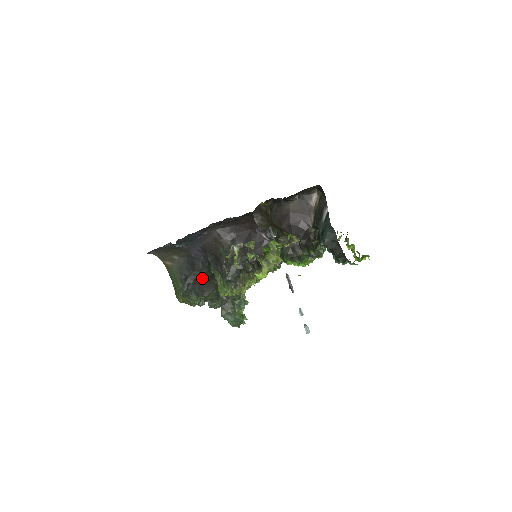
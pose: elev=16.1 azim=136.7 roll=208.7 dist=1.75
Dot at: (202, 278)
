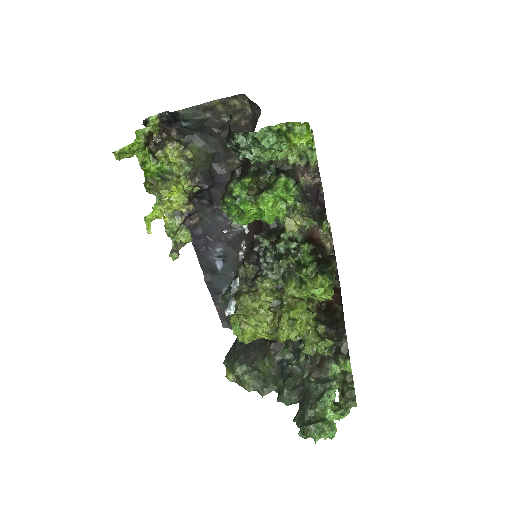
Dot at: occluded
